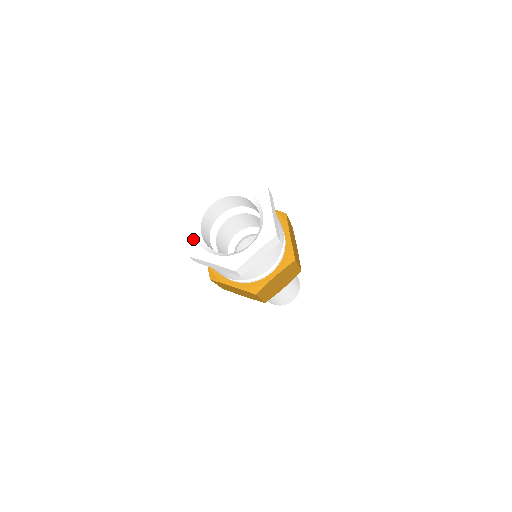
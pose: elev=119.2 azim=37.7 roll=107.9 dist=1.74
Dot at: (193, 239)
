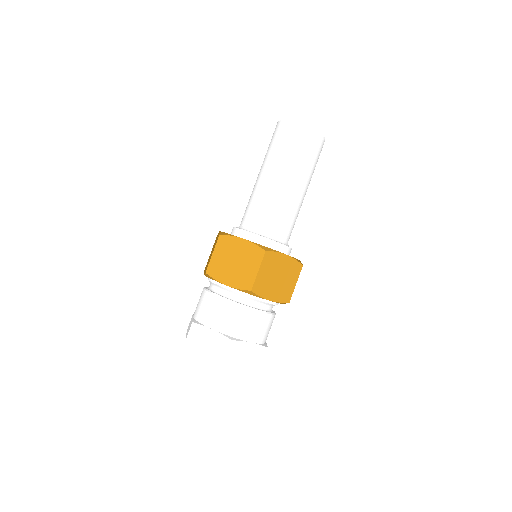
Dot at: occluded
